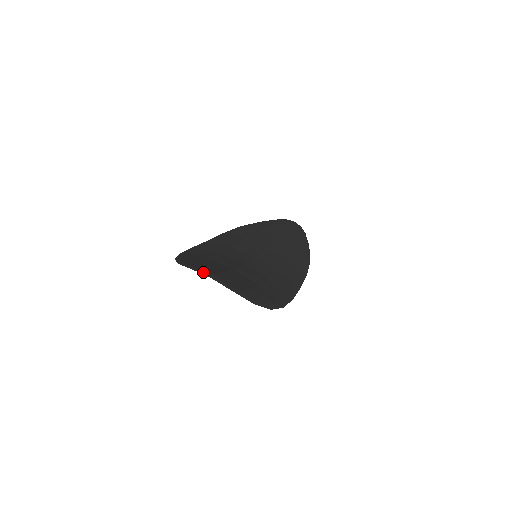
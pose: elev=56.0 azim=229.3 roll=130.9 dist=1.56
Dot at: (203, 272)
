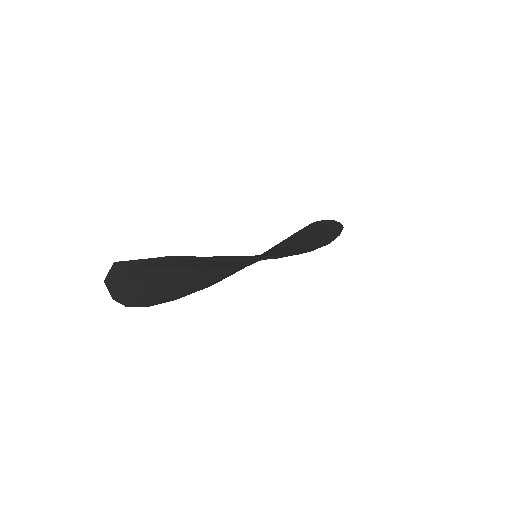
Dot at: (116, 268)
